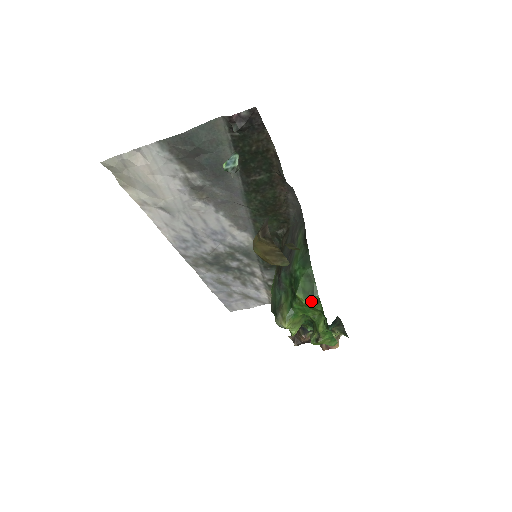
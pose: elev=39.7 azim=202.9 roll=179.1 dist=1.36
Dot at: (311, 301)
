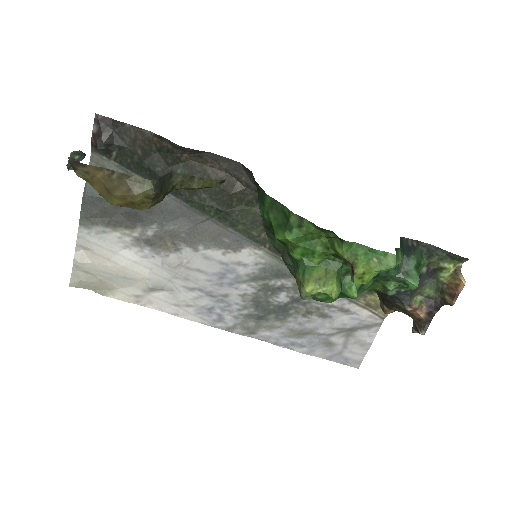
Dot at: (293, 228)
